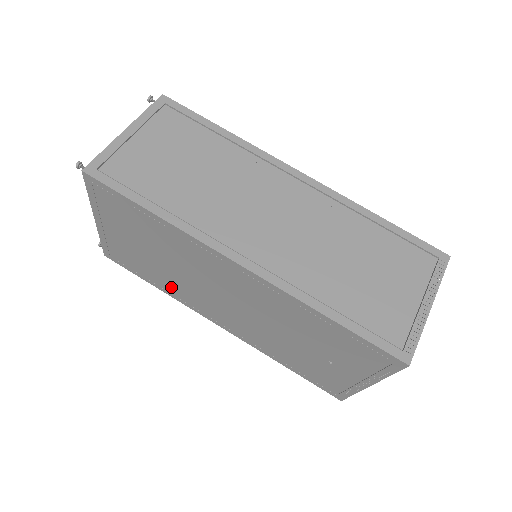
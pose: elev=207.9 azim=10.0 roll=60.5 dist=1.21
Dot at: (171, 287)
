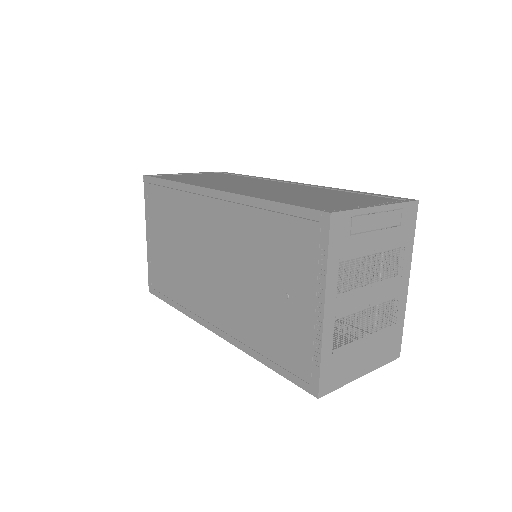
Dot at: (183, 293)
